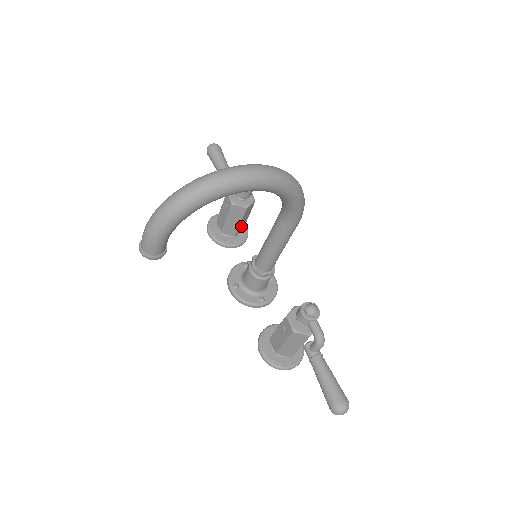
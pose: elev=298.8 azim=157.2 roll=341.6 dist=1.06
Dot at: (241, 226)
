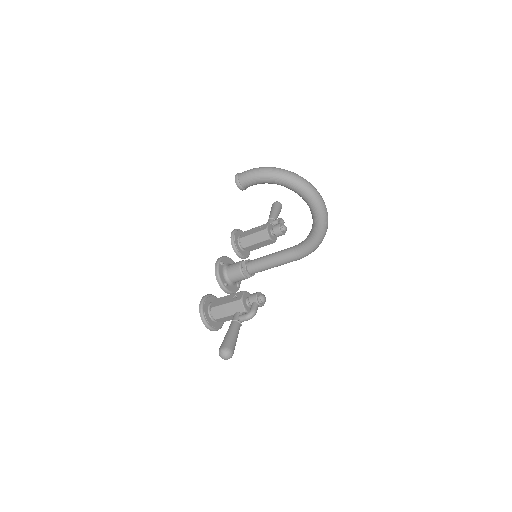
Dot at: (252, 247)
